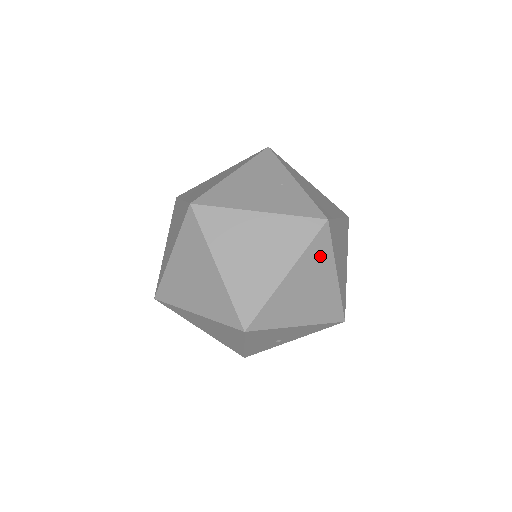
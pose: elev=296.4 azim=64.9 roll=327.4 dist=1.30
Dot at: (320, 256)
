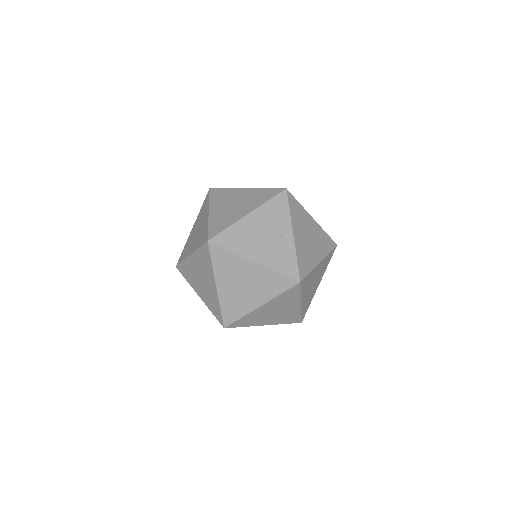
Dot at: (289, 297)
